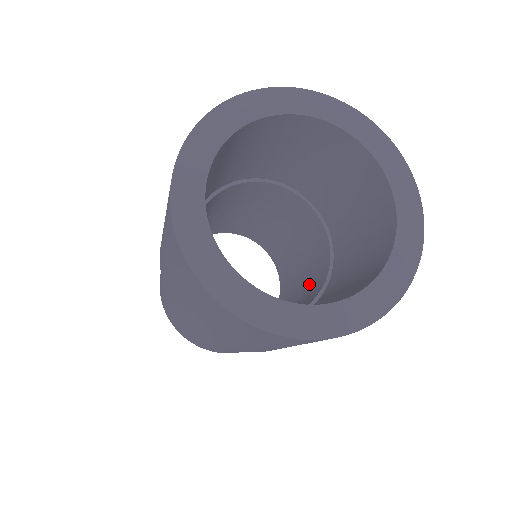
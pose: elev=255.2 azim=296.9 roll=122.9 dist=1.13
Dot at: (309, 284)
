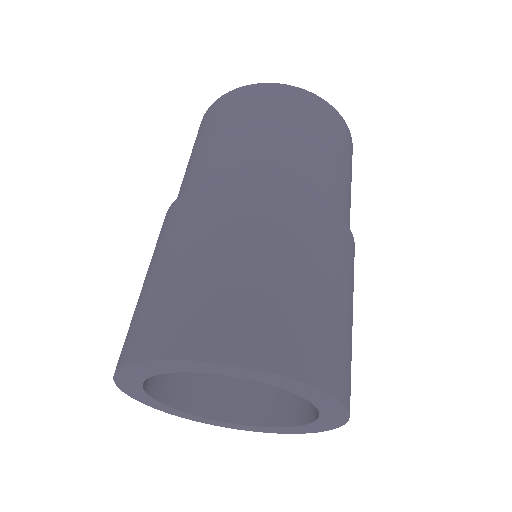
Dot at: occluded
